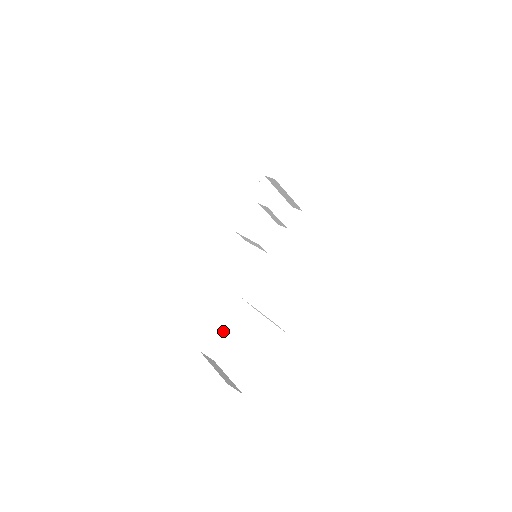
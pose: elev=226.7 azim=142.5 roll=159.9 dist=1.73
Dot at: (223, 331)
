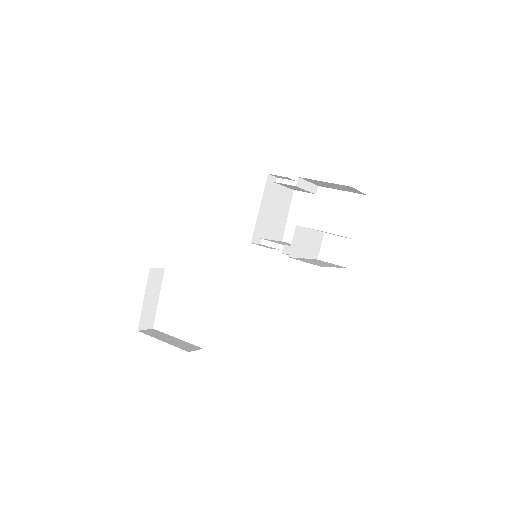
Dot at: occluded
